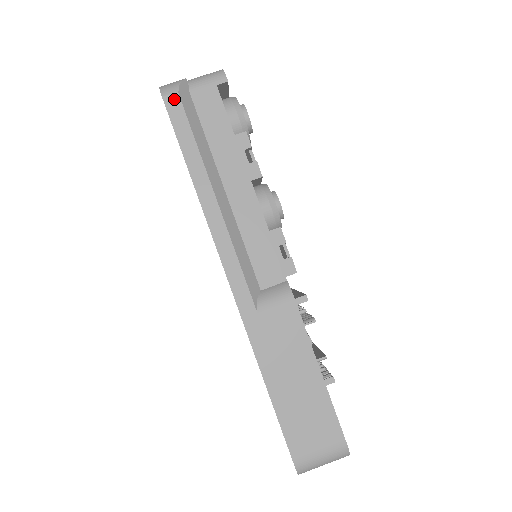
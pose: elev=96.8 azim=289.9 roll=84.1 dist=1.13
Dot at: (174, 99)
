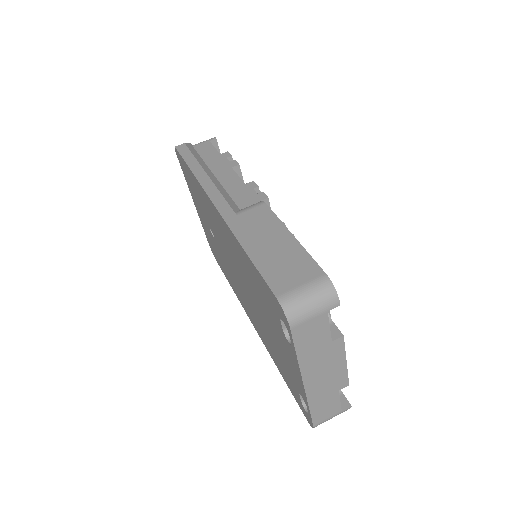
Dot at: (182, 146)
